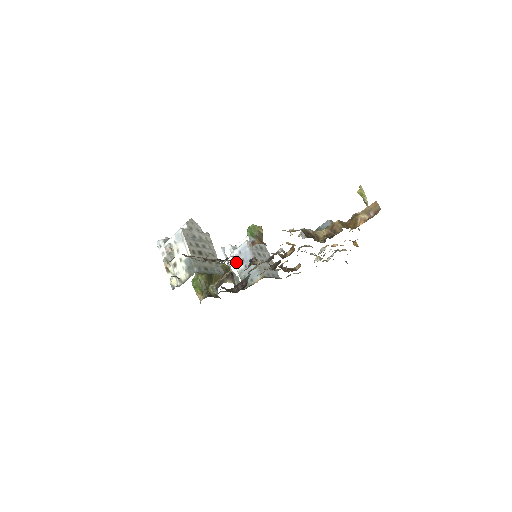
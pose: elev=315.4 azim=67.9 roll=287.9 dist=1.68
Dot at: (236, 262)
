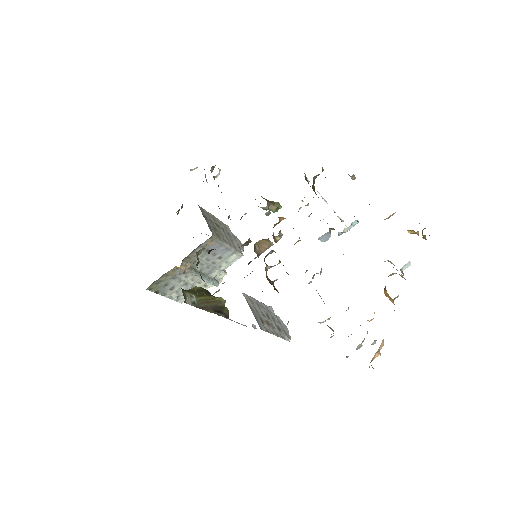
Dot at: occluded
